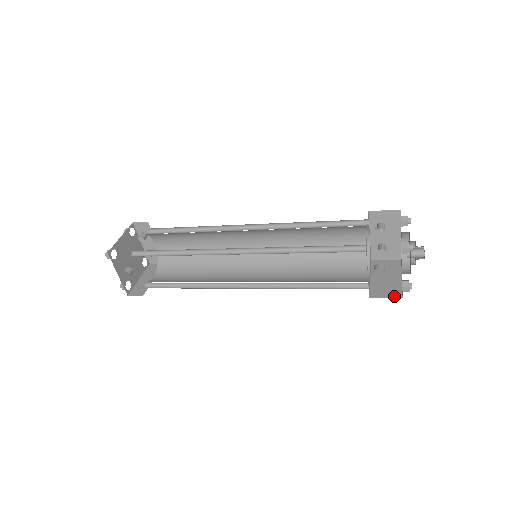
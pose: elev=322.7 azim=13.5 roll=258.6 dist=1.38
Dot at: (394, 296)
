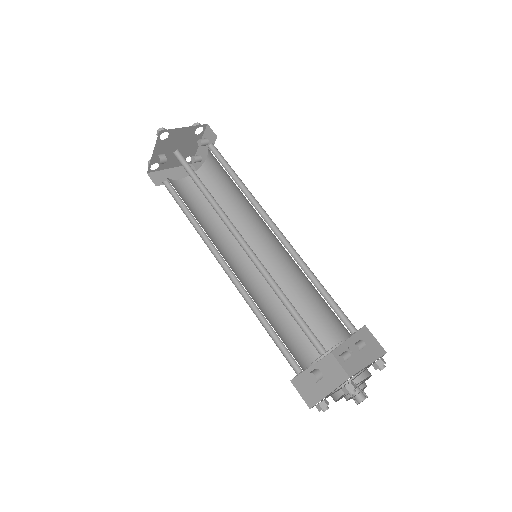
Dot at: (307, 400)
